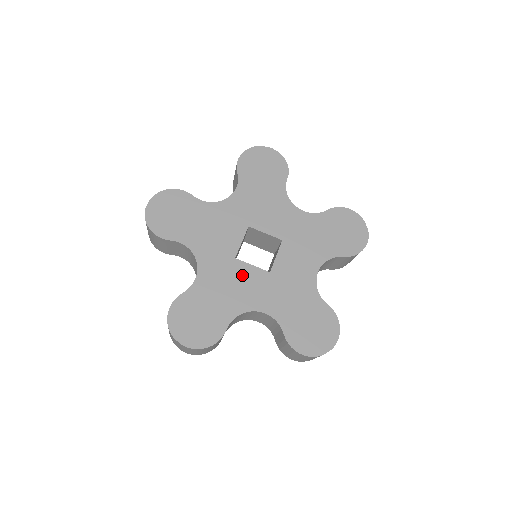
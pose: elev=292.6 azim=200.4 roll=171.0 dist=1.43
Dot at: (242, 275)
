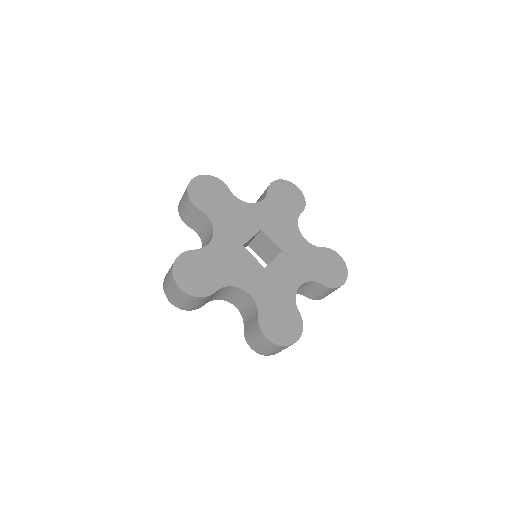
Dot at: (243, 260)
